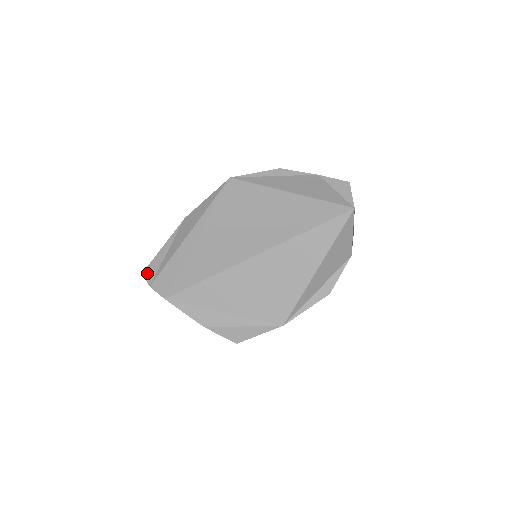
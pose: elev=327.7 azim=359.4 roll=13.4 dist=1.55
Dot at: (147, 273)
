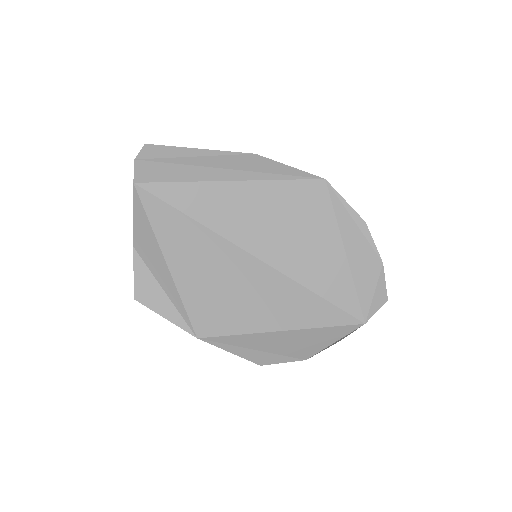
Dot at: (150, 148)
